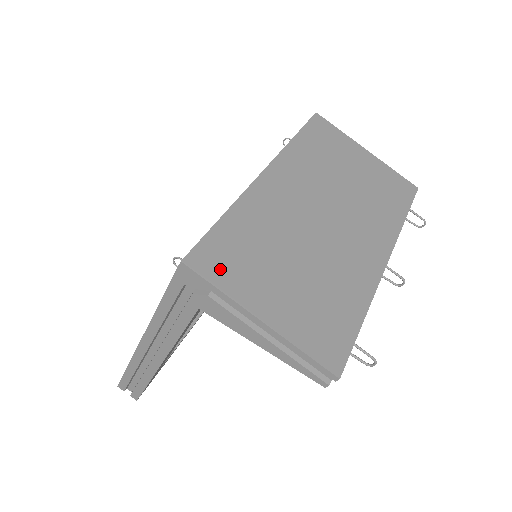
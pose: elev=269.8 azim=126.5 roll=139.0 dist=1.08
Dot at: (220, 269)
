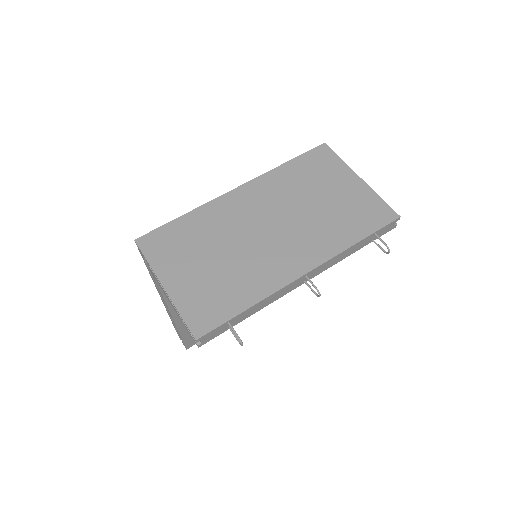
Dot at: (157, 249)
